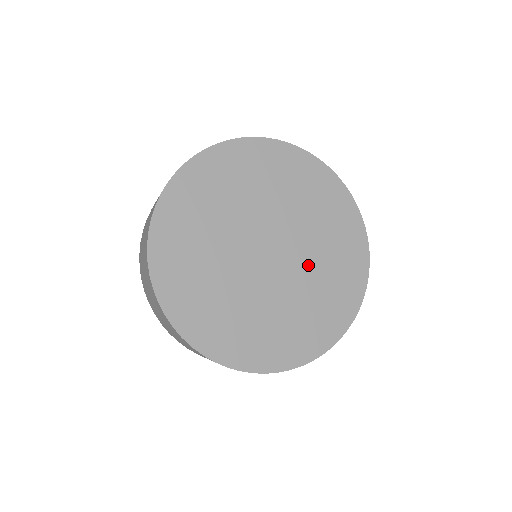
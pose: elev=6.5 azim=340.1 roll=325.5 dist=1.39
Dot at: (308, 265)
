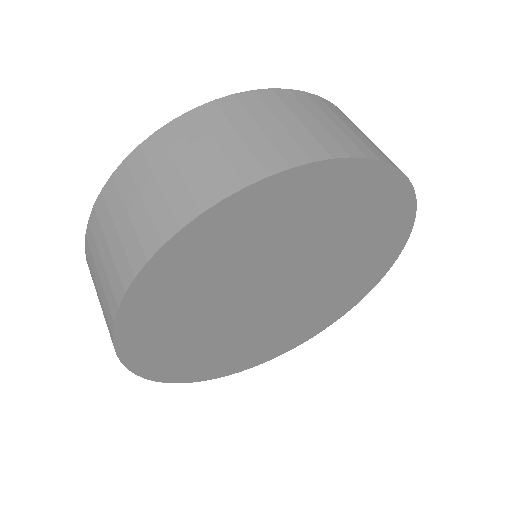
Dot at: (331, 262)
